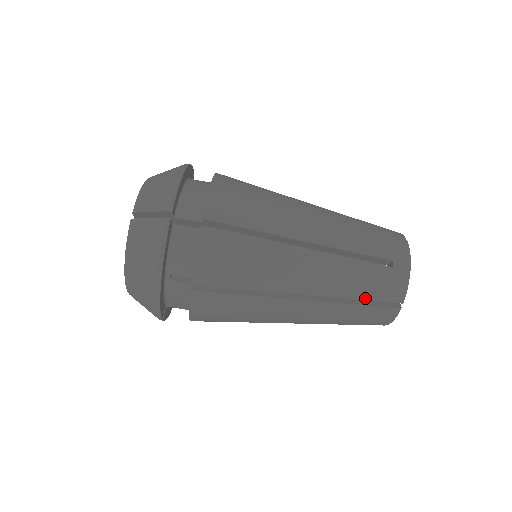
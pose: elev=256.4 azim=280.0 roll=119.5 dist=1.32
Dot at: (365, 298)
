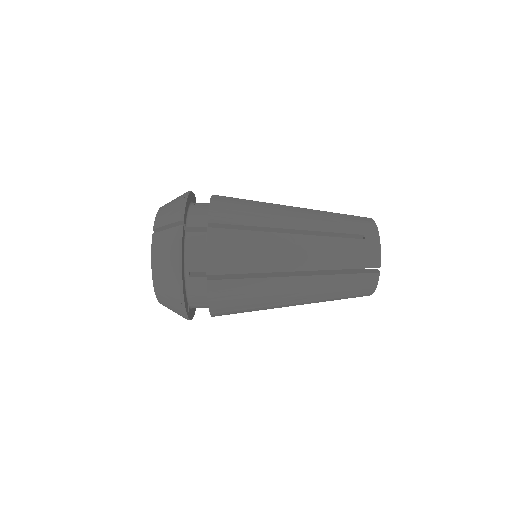
Dot at: (348, 267)
